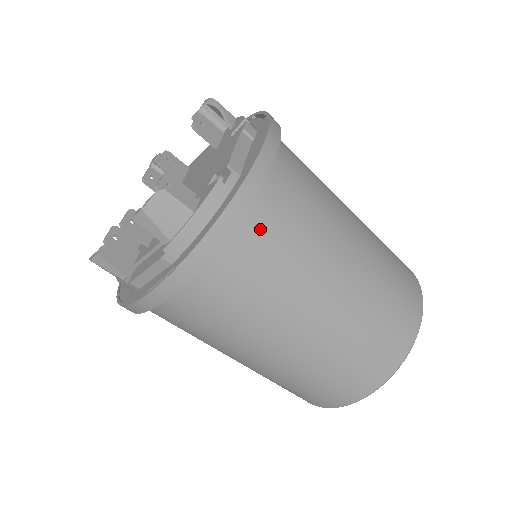
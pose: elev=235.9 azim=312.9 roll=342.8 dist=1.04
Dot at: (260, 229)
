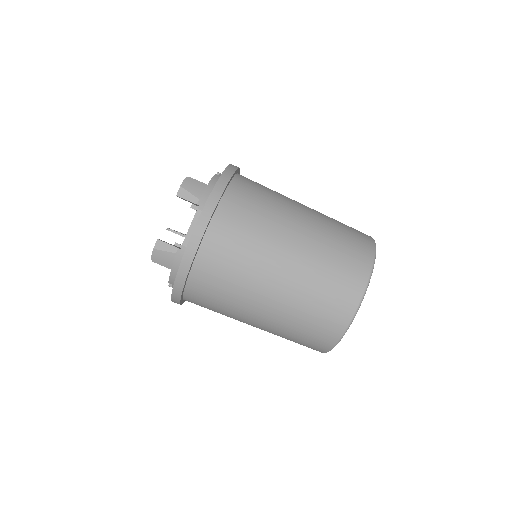
Dot at: (245, 186)
